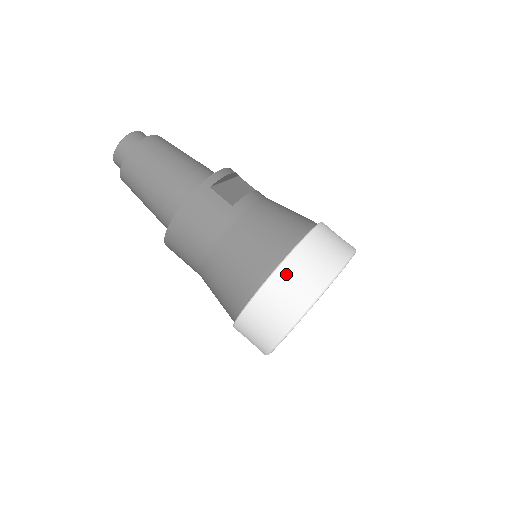
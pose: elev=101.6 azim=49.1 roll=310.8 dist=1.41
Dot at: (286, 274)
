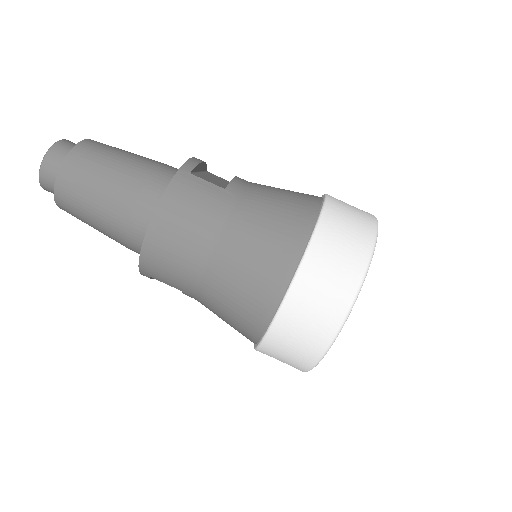
Dot at: (324, 244)
